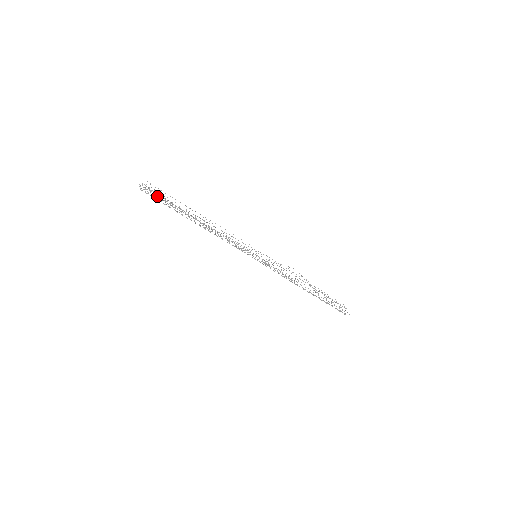
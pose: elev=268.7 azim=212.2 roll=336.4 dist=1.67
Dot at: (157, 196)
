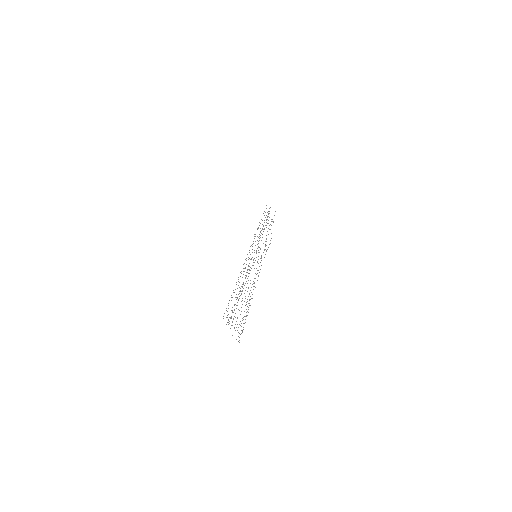
Dot at: occluded
